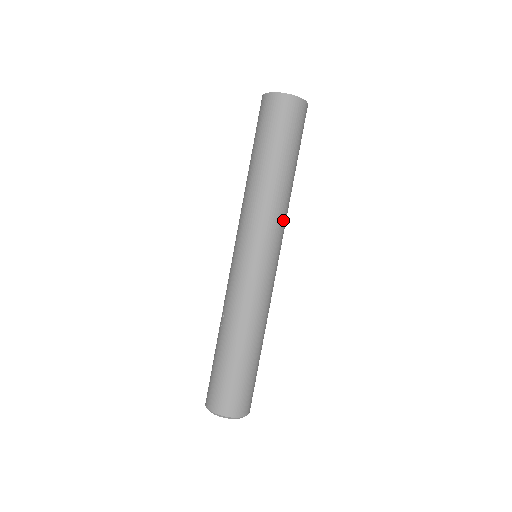
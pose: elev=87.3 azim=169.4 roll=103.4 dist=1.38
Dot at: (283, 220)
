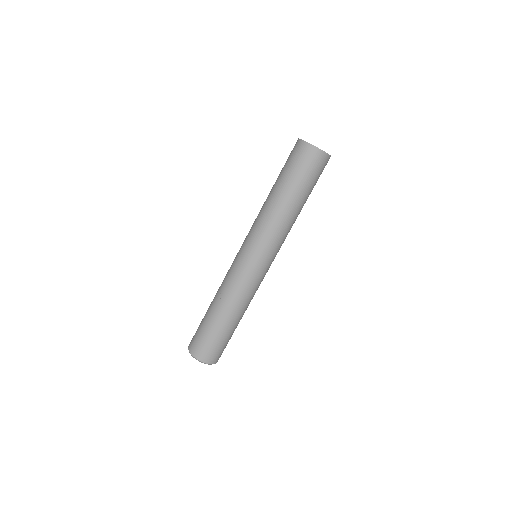
Dot at: occluded
